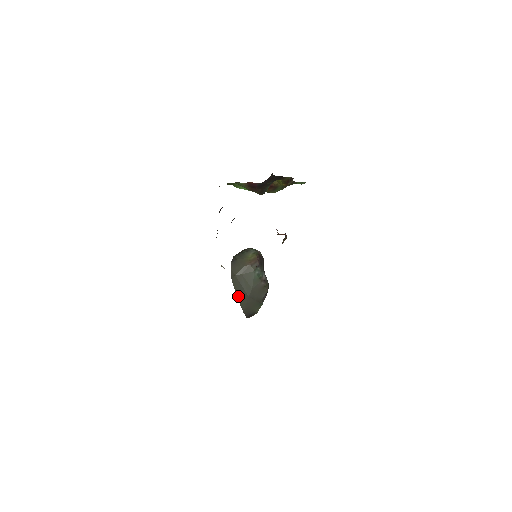
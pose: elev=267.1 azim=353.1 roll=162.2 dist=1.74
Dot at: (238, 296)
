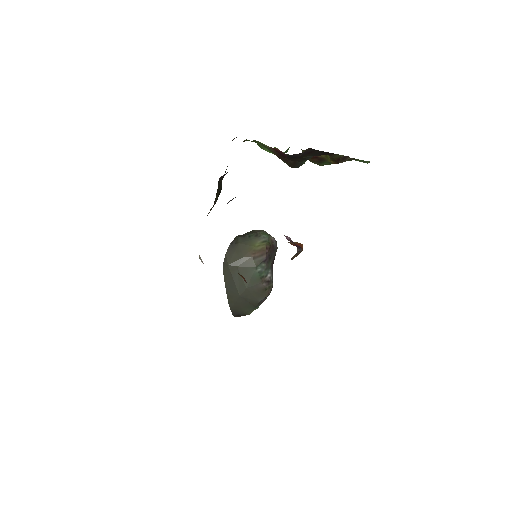
Dot at: (227, 290)
